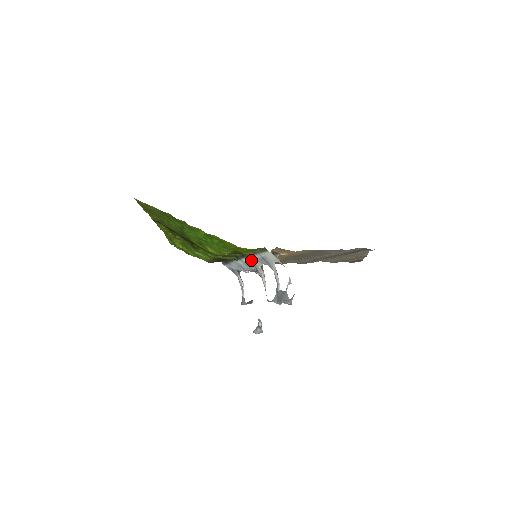
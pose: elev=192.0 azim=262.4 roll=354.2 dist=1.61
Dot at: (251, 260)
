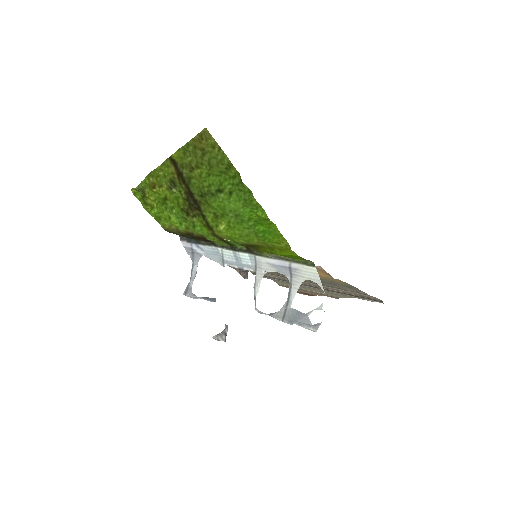
Dot at: (258, 260)
